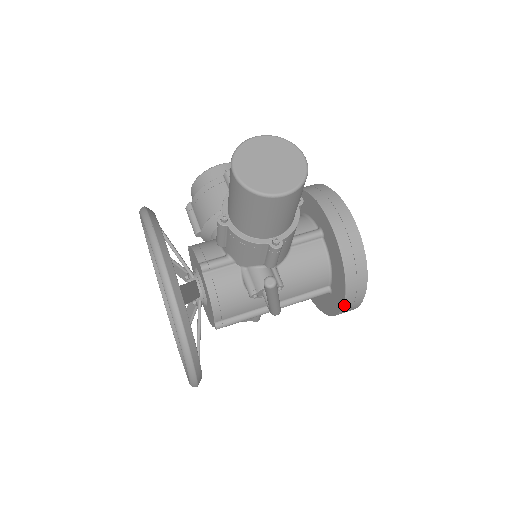
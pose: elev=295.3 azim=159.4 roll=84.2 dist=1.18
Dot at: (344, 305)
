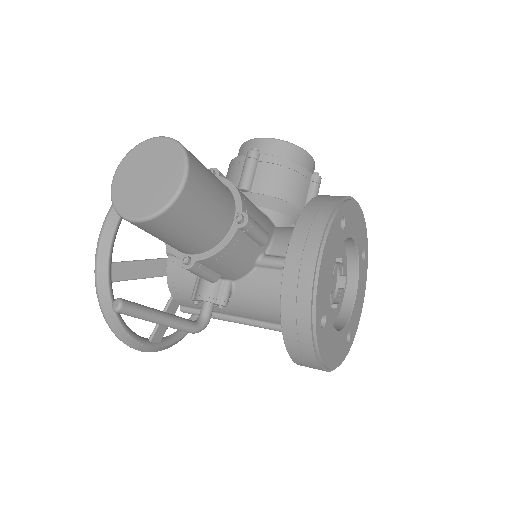
Dot at: (294, 361)
